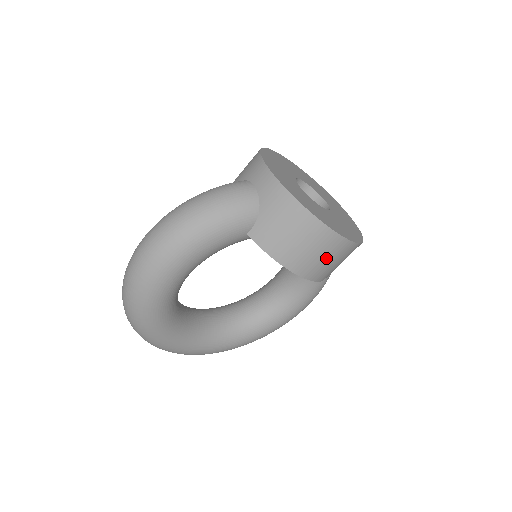
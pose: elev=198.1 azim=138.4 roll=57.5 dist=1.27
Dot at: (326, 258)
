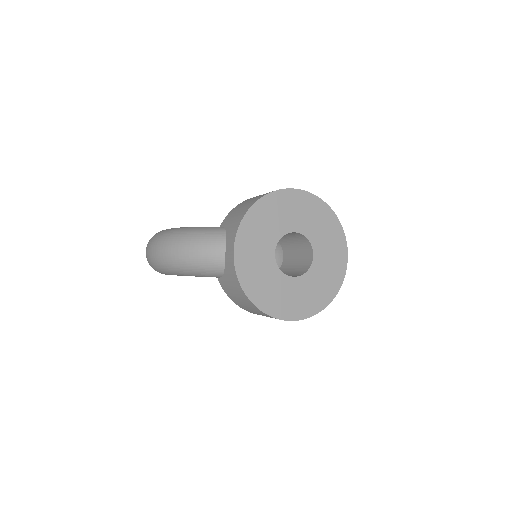
Dot at: occluded
